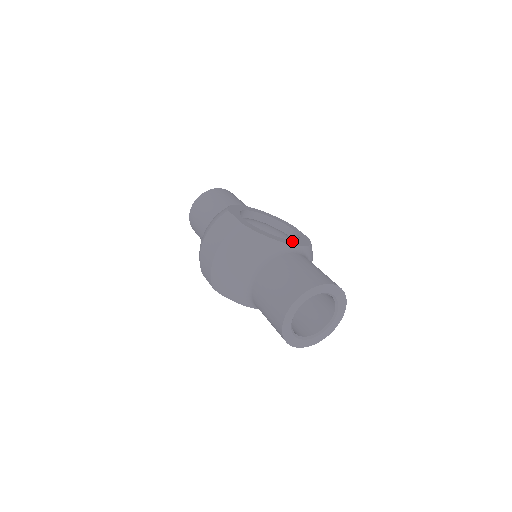
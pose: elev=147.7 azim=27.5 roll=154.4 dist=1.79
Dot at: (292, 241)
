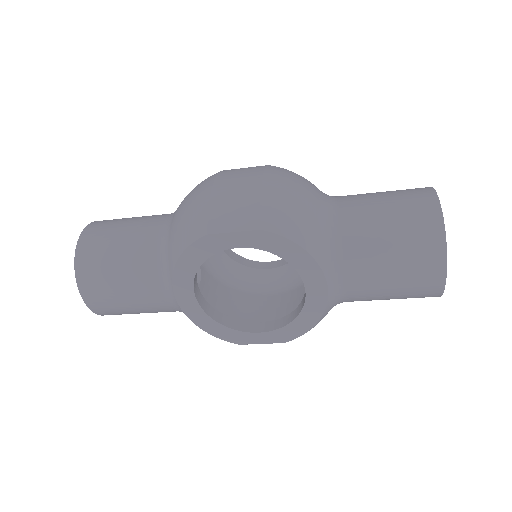
Dot at: occluded
